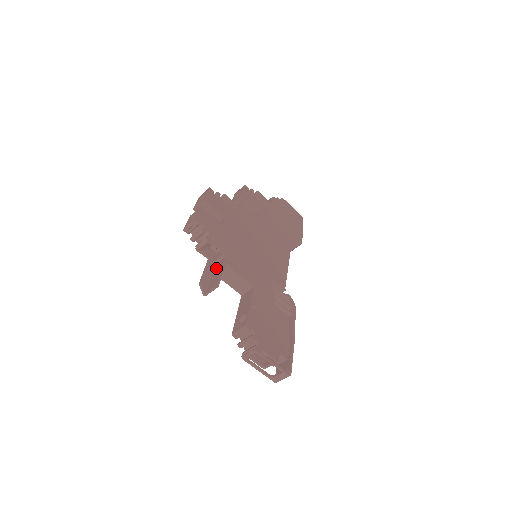
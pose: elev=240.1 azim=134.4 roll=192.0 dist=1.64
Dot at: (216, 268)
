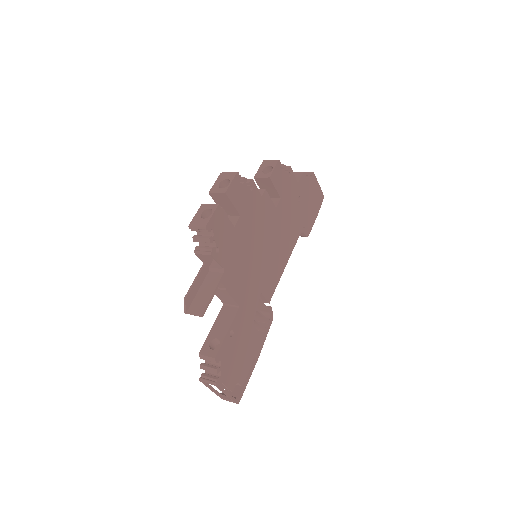
Dot at: (208, 280)
